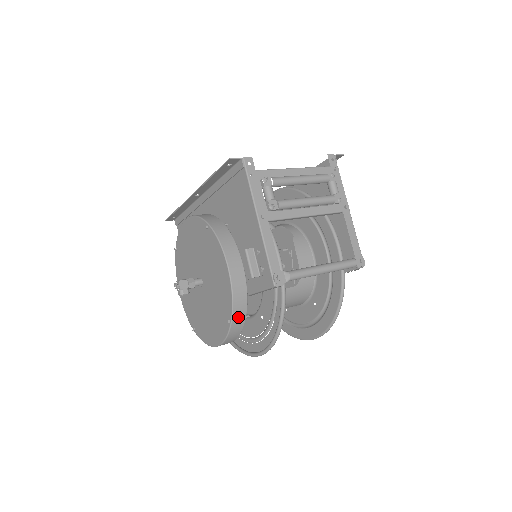
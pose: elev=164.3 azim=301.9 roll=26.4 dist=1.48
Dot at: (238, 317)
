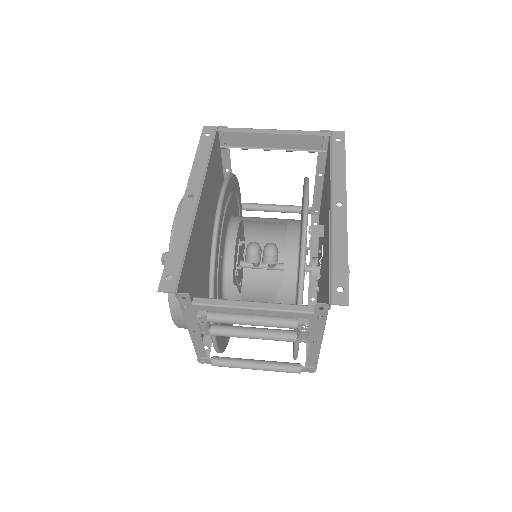
Dot at: occluded
